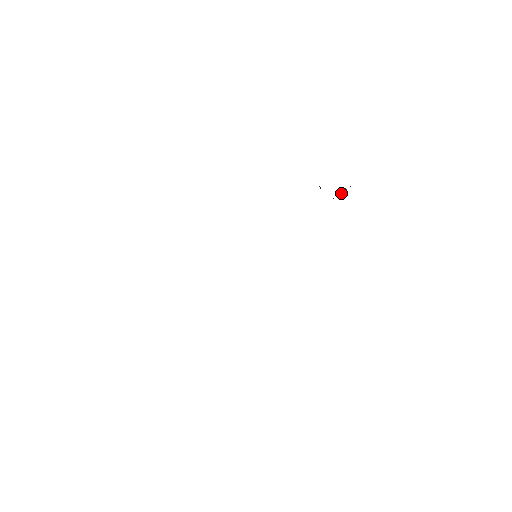
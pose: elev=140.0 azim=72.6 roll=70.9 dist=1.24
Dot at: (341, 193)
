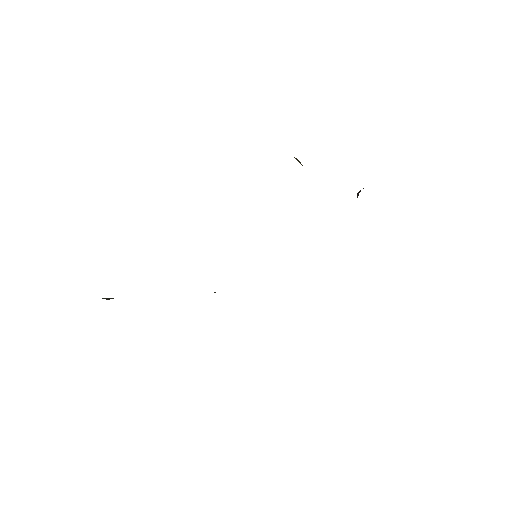
Dot at: occluded
